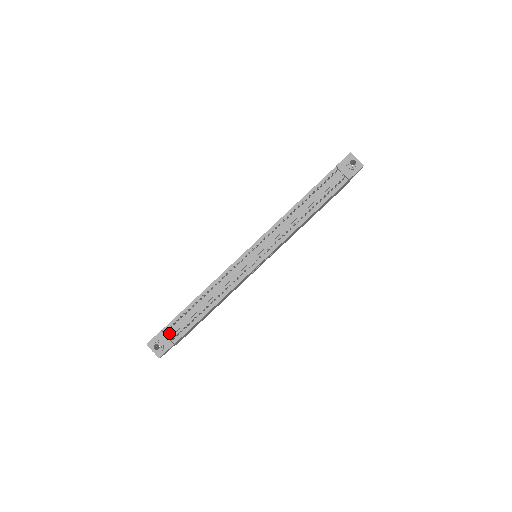
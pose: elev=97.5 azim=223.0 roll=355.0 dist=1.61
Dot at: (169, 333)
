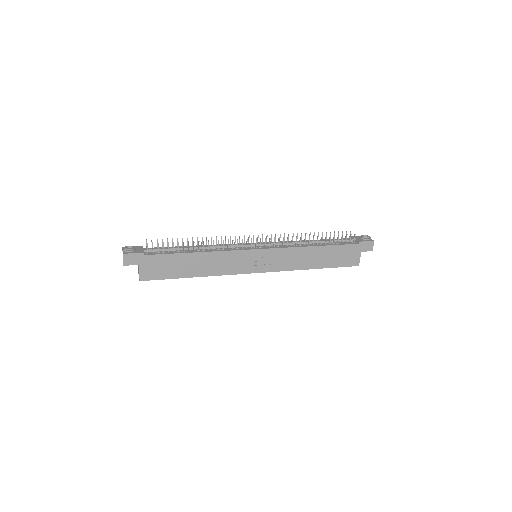
Dot at: occluded
